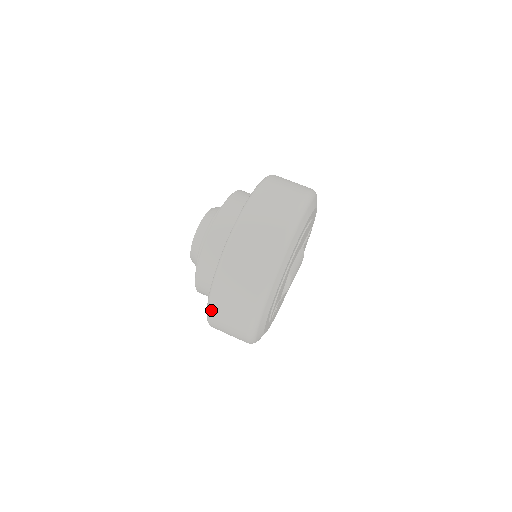
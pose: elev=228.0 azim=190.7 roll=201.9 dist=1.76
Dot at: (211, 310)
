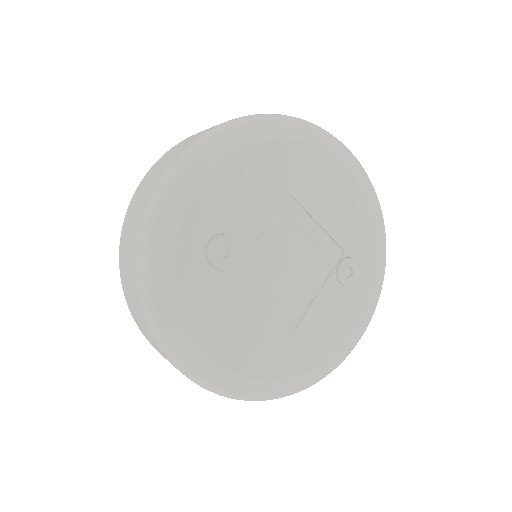
Dot at: (144, 178)
